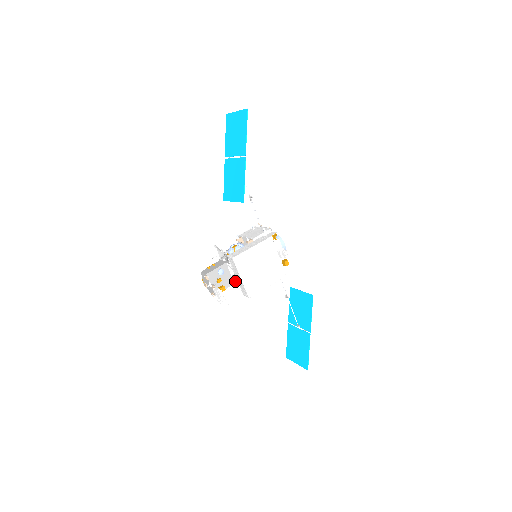
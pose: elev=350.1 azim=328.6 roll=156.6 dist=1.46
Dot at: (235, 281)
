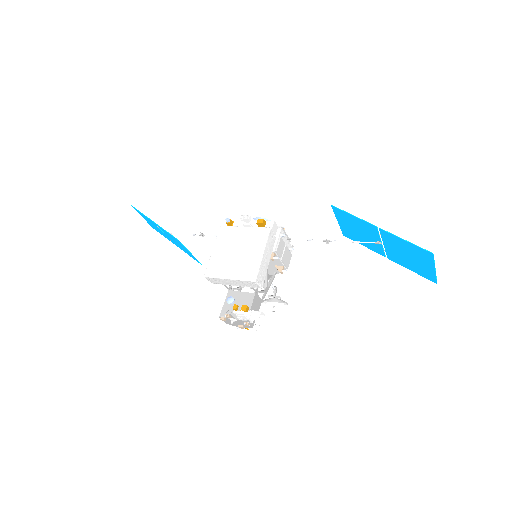
Dot at: (256, 292)
